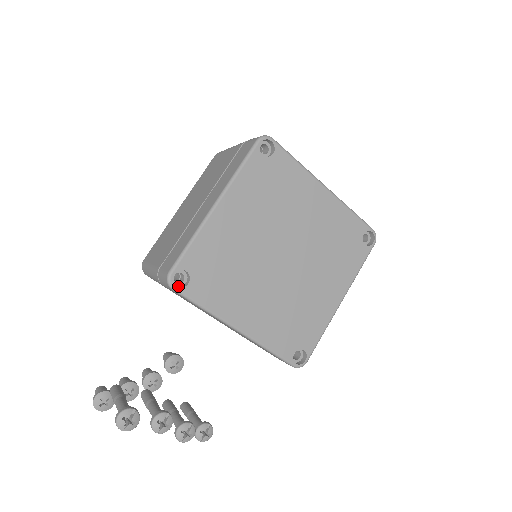
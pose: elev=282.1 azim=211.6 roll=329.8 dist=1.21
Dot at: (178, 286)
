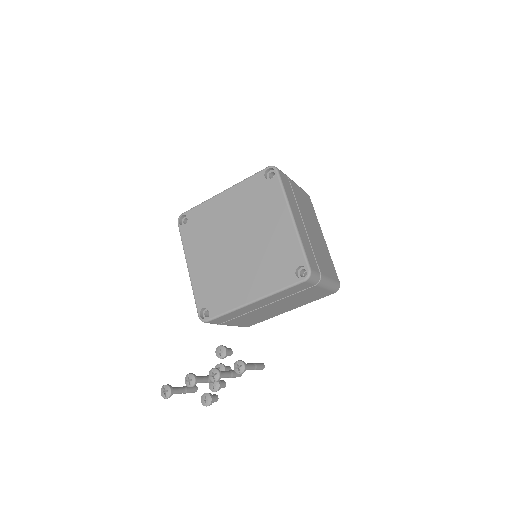
Dot at: occluded
